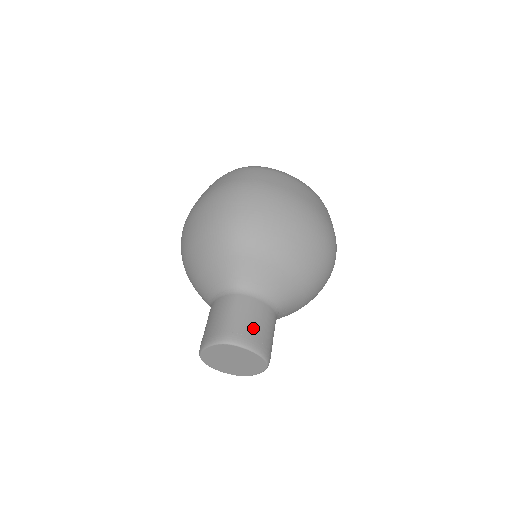
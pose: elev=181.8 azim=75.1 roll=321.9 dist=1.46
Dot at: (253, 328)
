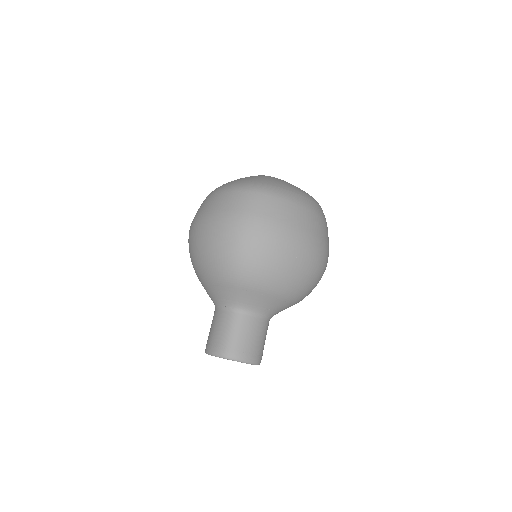
Dot at: (250, 344)
